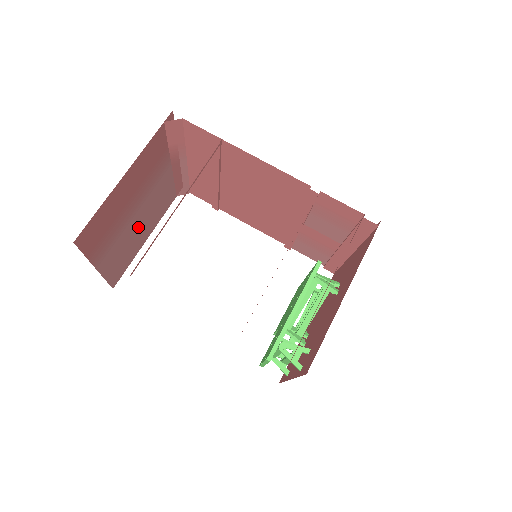
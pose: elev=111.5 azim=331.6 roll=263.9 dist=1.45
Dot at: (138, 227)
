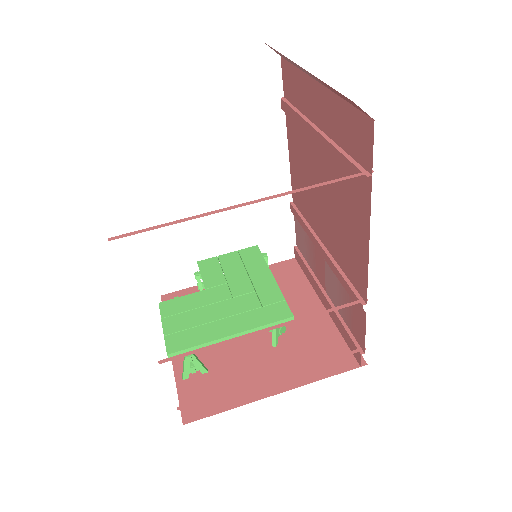
Dot at: occluded
